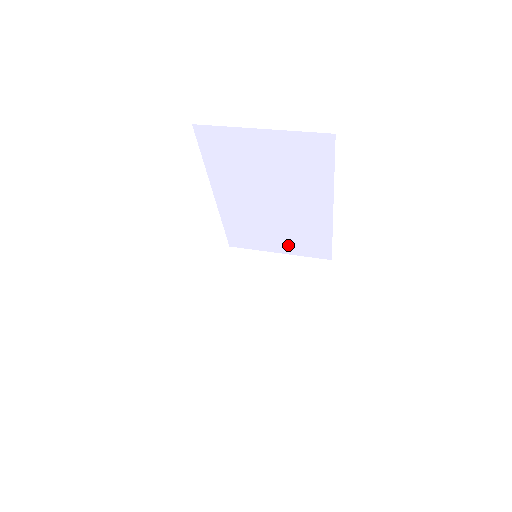
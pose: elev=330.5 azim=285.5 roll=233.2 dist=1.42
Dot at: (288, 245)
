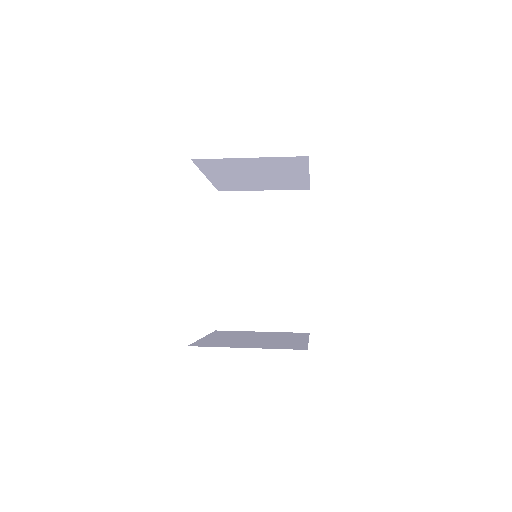
Dot at: (271, 317)
